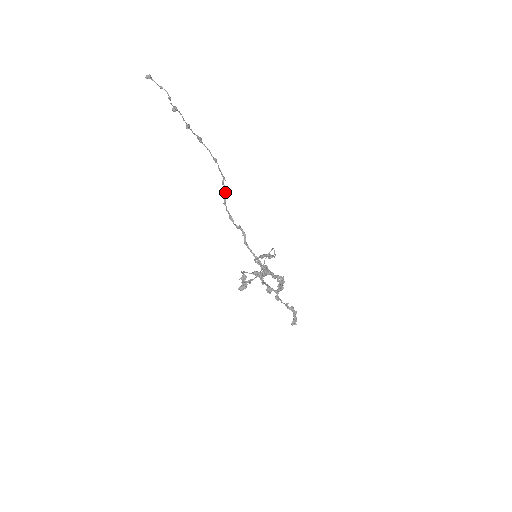
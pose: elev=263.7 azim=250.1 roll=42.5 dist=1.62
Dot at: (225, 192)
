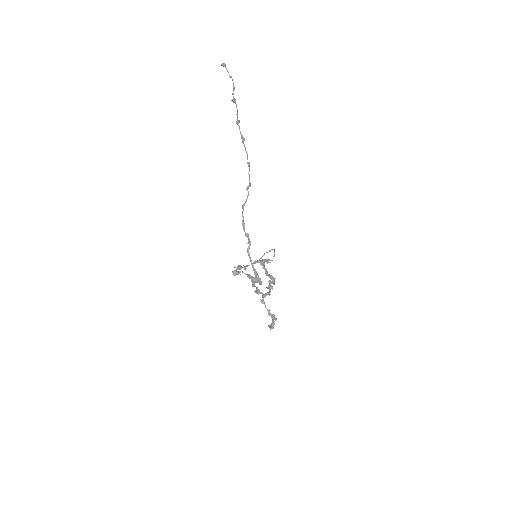
Dot at: occluded
